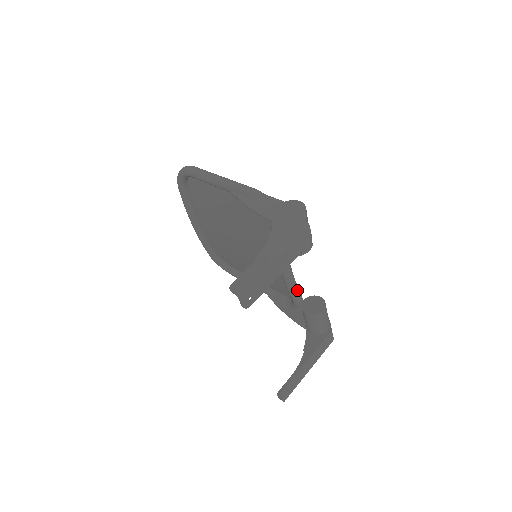
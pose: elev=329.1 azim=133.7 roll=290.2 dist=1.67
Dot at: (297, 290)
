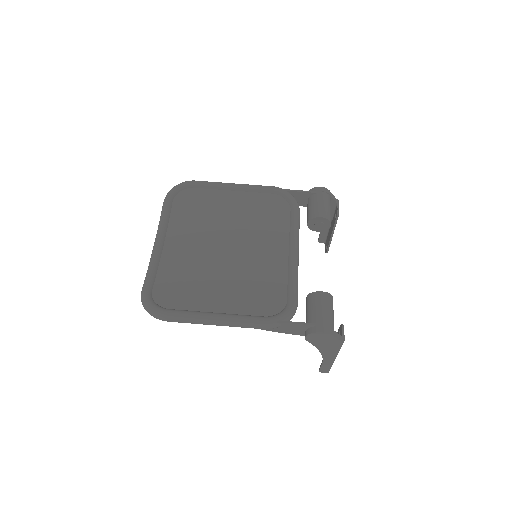
Dot at: (299, 228)
